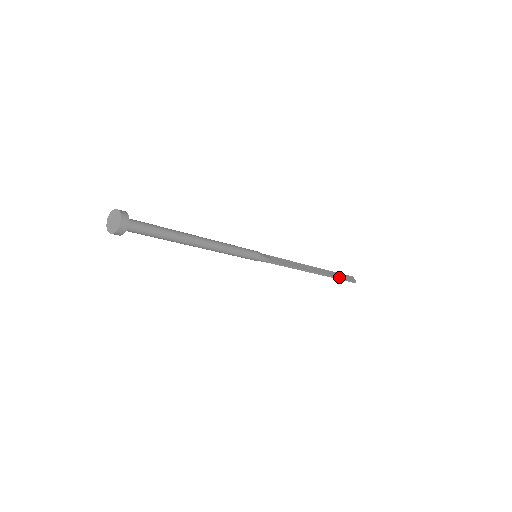
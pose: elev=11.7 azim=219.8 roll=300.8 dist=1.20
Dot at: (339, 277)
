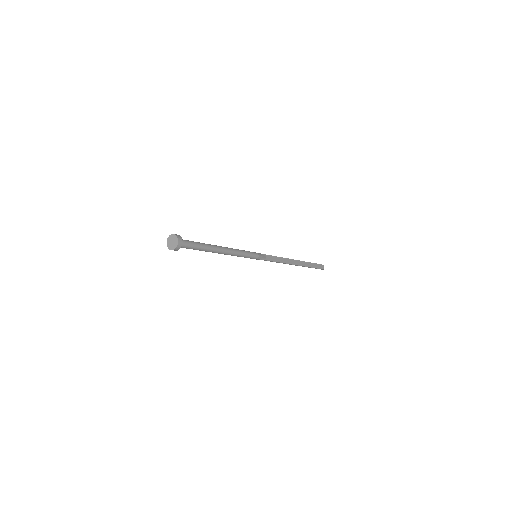
Dot at: (312, 267)
